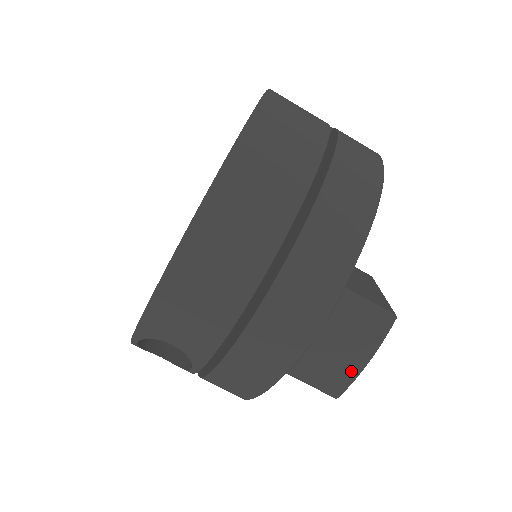
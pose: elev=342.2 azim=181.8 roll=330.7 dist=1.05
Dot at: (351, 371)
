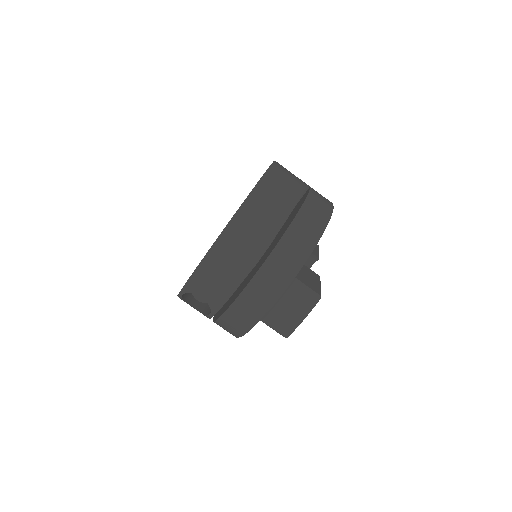
Dot at: (294, 323)
